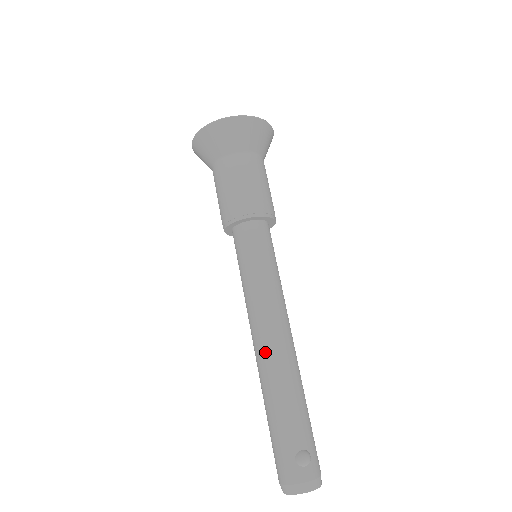
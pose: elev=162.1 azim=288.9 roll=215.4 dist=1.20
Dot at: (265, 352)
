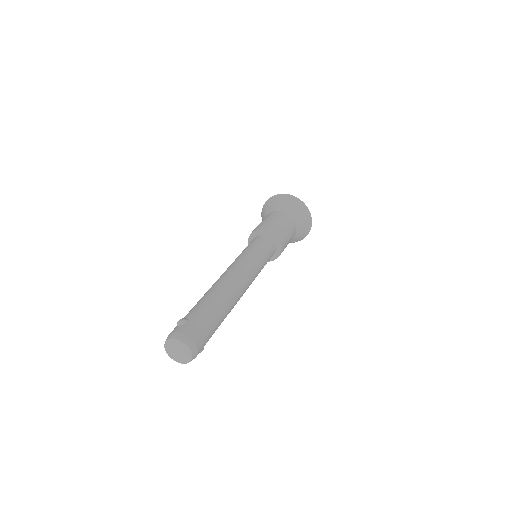
Dot at: occluded
